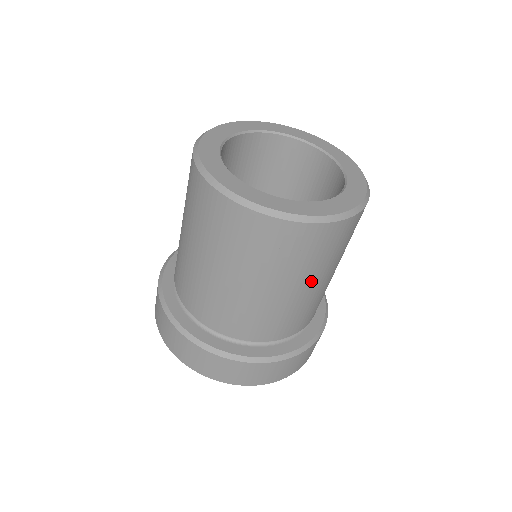
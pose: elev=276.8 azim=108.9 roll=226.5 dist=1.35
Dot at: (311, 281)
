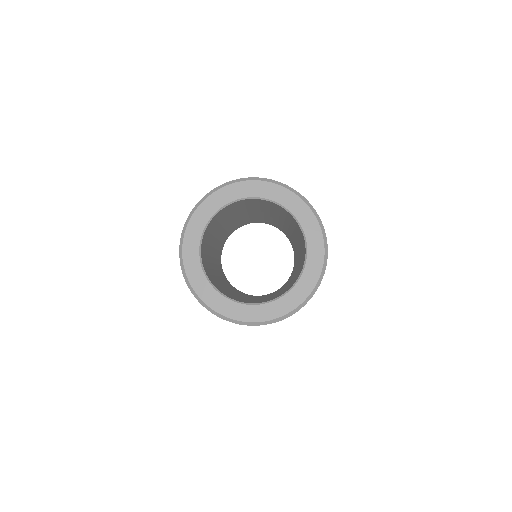
Dot at: occluded
